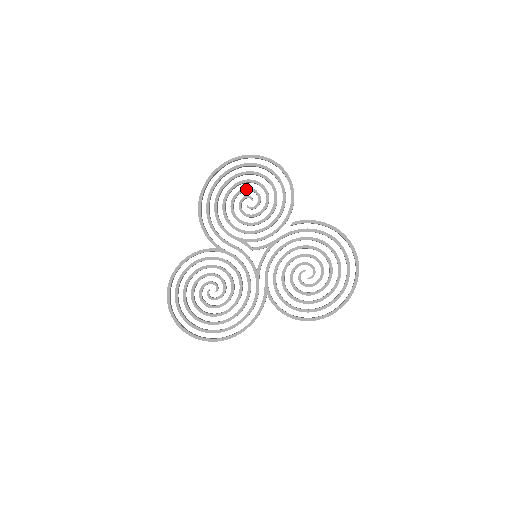
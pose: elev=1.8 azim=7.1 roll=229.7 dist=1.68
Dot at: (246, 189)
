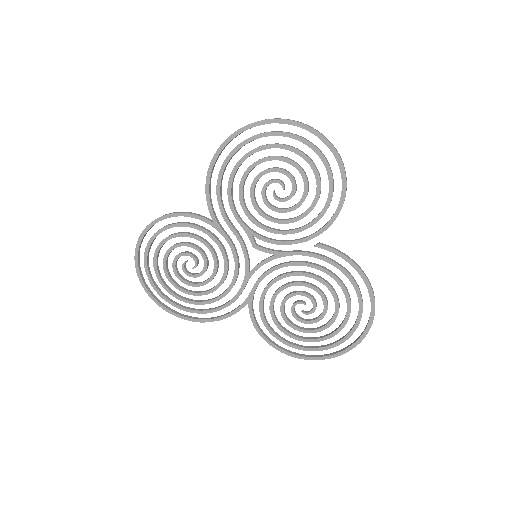
Dot at: (282, 171)
